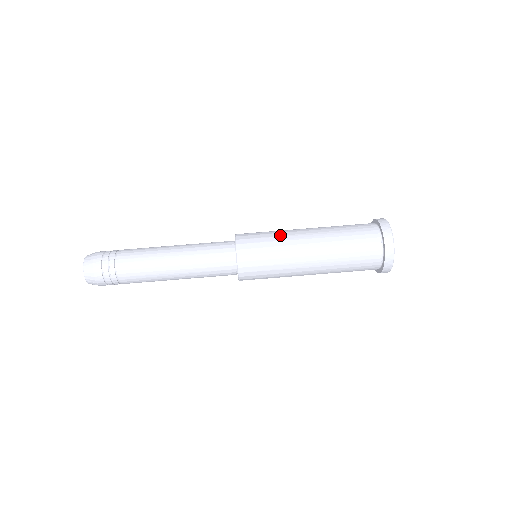
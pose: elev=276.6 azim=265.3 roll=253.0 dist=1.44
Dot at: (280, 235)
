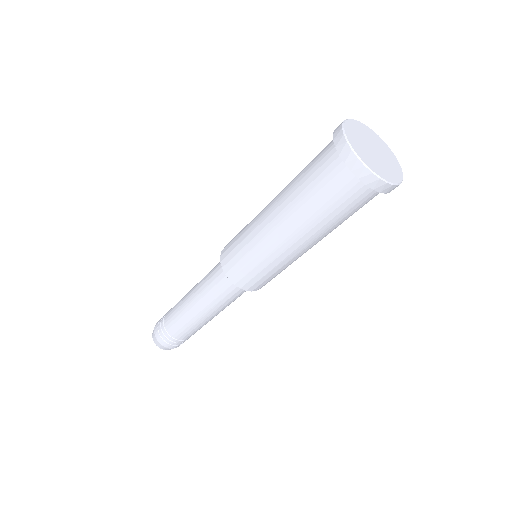
Dot at: (250, 226)
